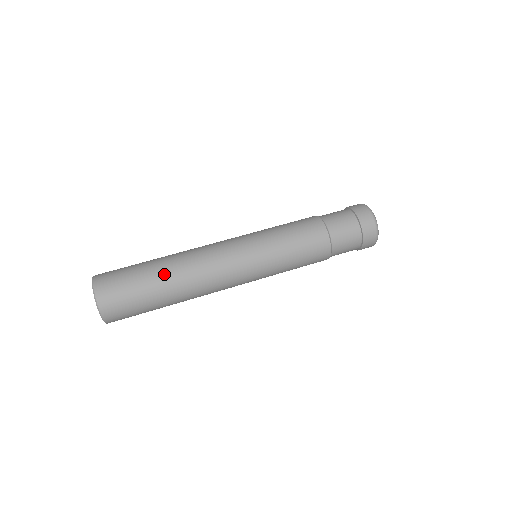
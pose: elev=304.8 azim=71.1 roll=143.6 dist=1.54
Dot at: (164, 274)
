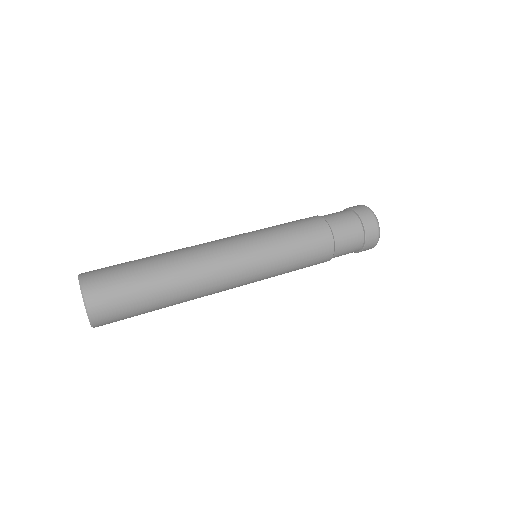
Dot at: (164, 282)
